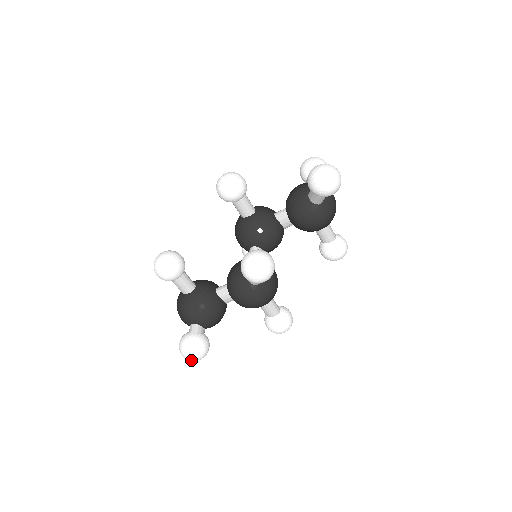
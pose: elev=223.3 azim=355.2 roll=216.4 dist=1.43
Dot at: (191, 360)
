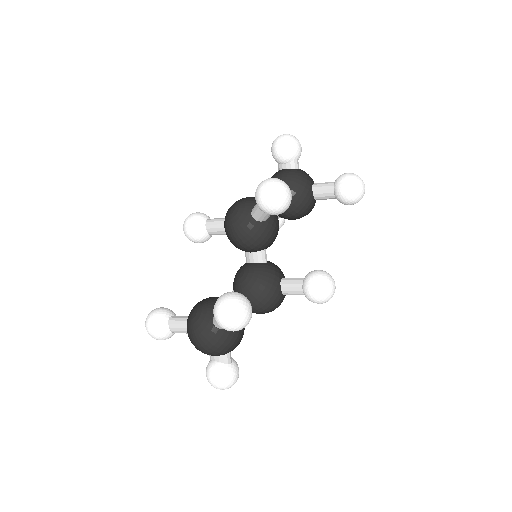
Dot at: occluded
